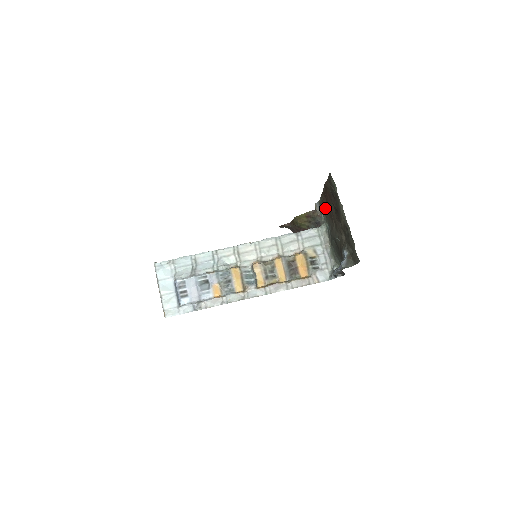
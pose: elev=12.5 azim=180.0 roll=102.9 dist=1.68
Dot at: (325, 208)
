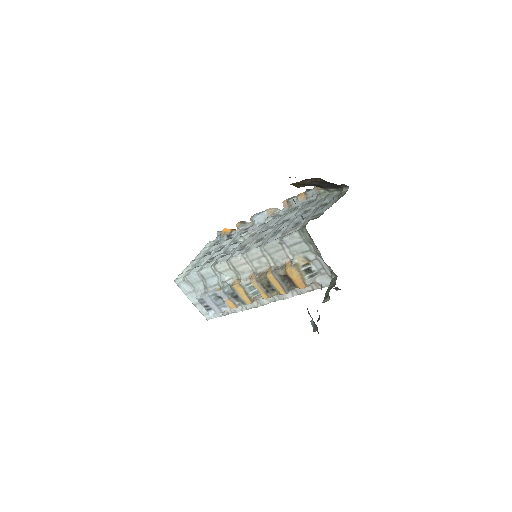
Dot at: occluded
